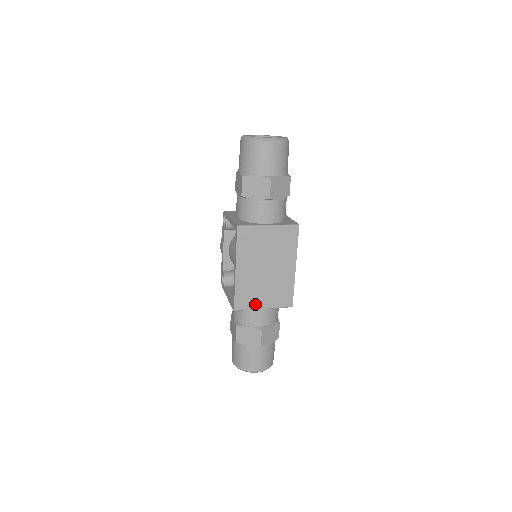
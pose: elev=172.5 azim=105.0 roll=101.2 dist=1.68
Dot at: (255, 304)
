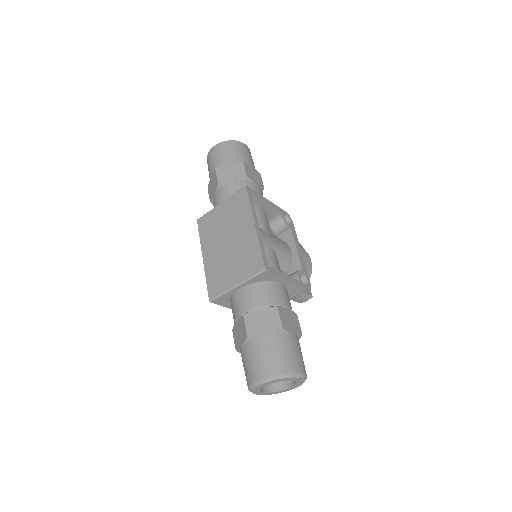
Dot at: (227, 284)
